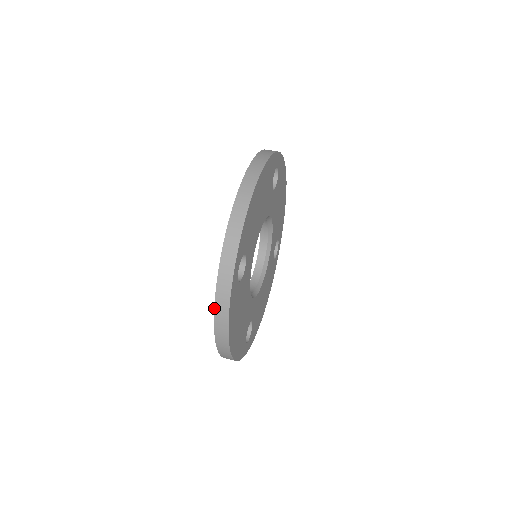
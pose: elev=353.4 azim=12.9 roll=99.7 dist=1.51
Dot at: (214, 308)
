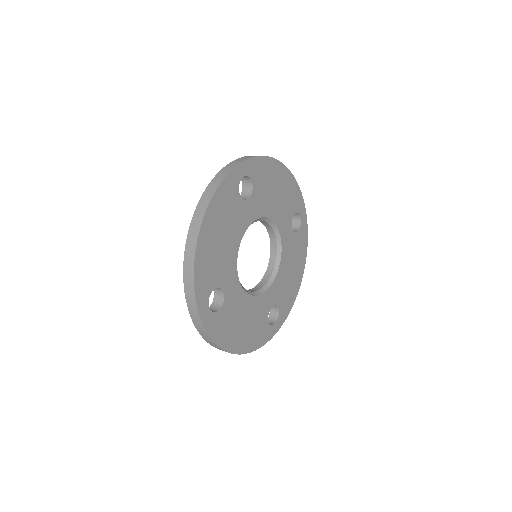
Dot at: (202, 337)
